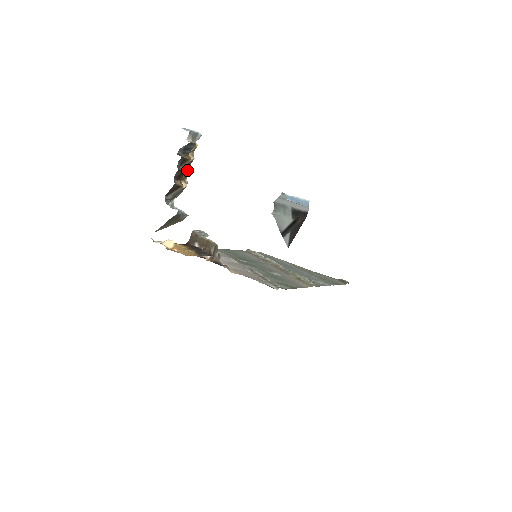
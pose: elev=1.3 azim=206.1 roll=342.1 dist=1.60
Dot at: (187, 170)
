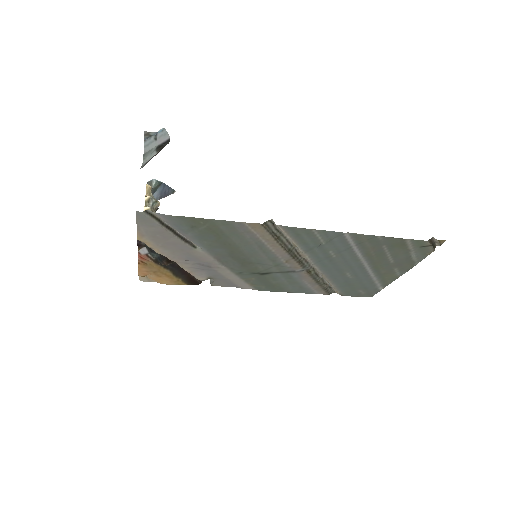
Dot at: (145, 207)
